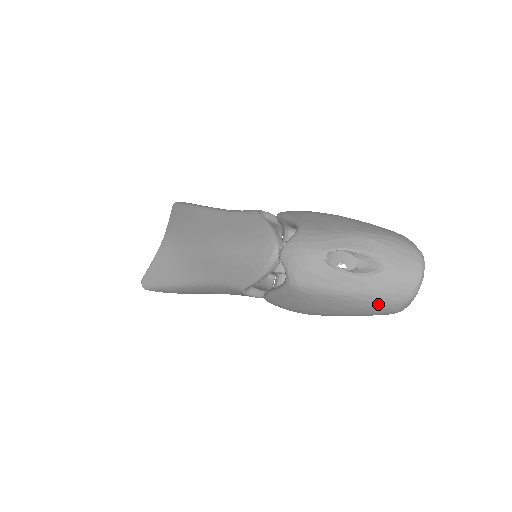
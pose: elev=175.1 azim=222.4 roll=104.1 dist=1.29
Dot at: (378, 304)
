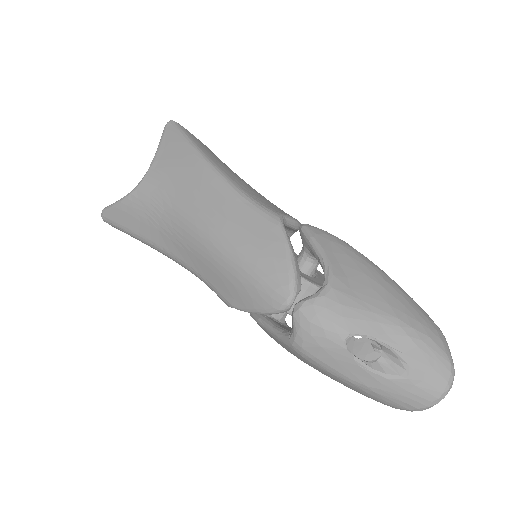
Dot at: (381, 401)
